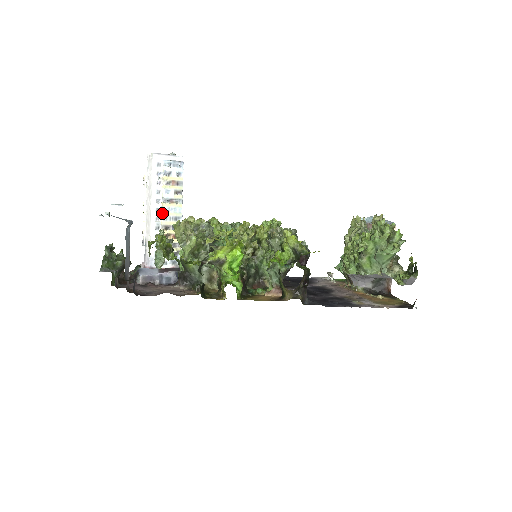
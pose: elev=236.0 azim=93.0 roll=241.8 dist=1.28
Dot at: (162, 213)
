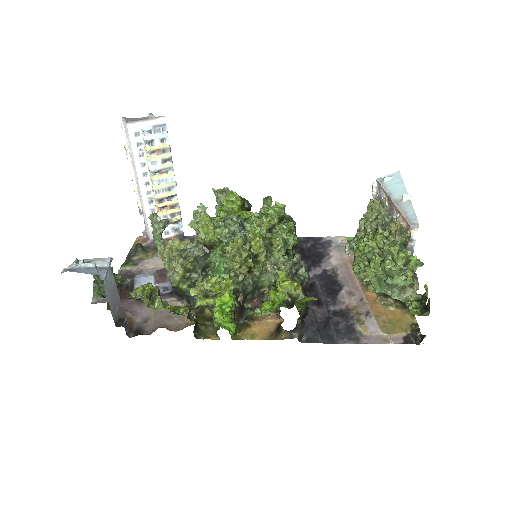
Dot at: (152, 187)
